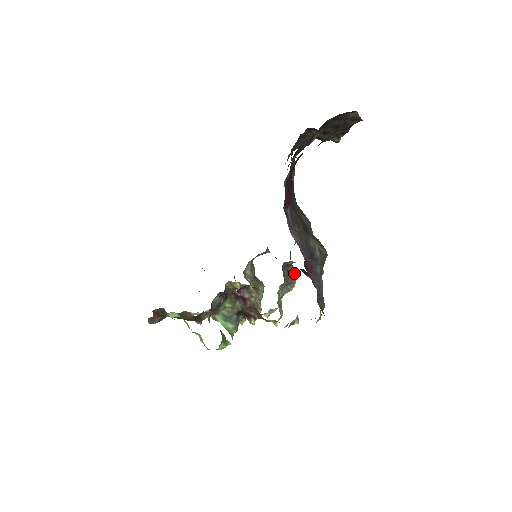
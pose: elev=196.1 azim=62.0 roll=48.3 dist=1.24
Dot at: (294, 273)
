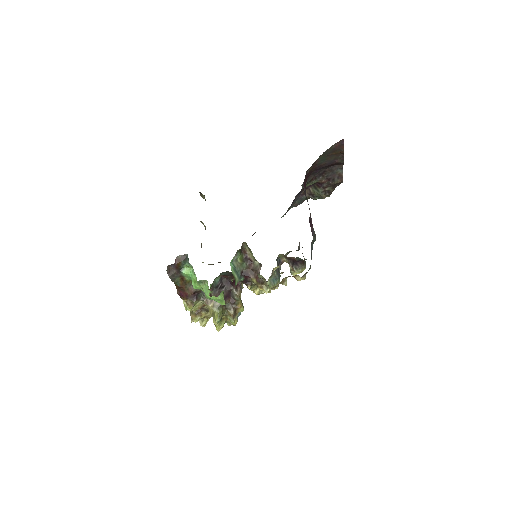
Dot at: (280, 275)
